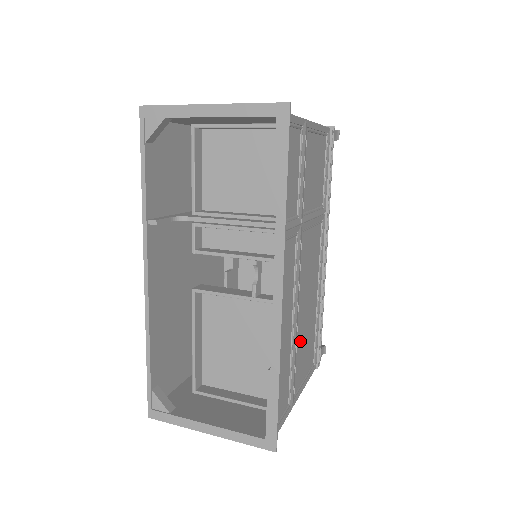
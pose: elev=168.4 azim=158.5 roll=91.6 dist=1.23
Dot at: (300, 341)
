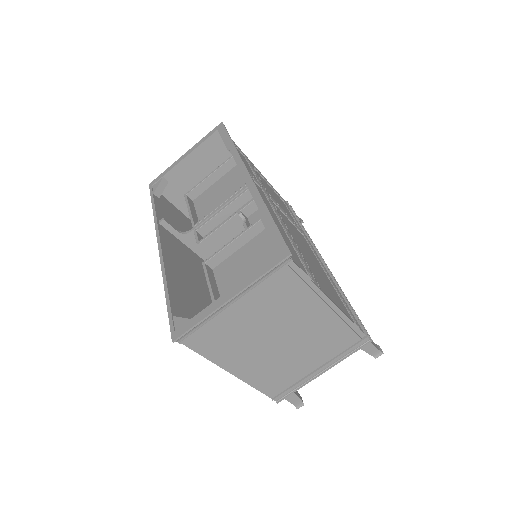
Dot at: (309, 265)
